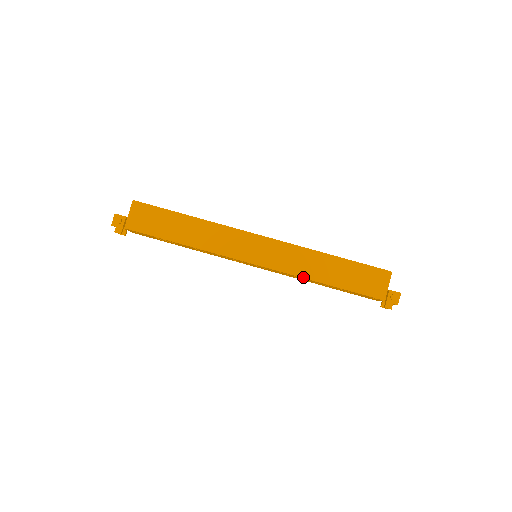
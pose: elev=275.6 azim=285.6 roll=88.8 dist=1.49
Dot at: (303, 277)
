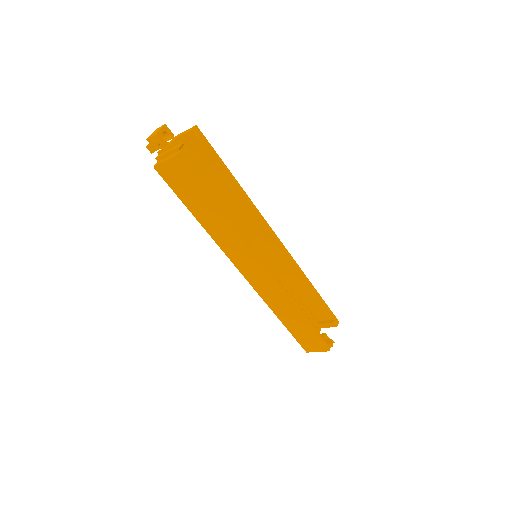
Dot at: (269, 306)
